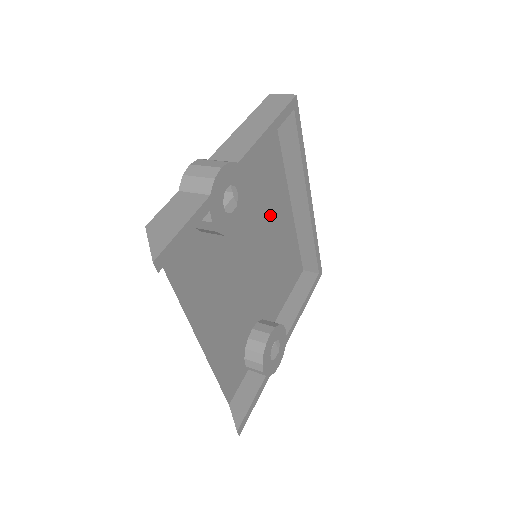
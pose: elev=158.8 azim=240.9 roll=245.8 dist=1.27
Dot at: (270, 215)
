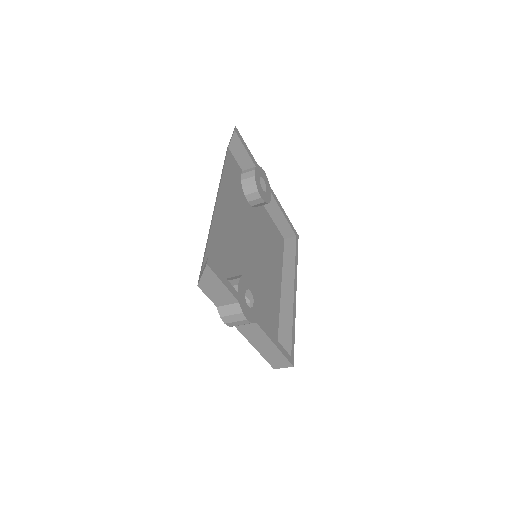
Dot at: (269, 266)
